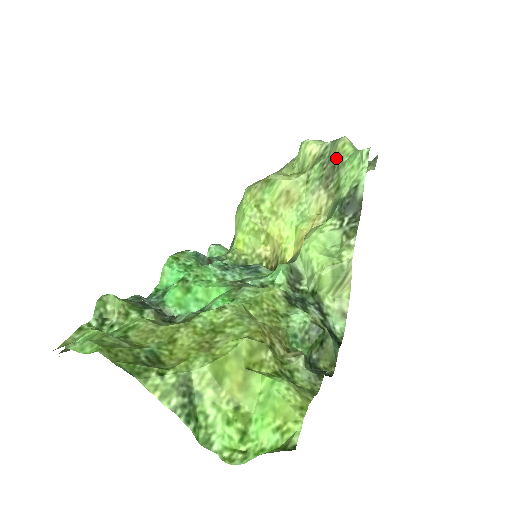
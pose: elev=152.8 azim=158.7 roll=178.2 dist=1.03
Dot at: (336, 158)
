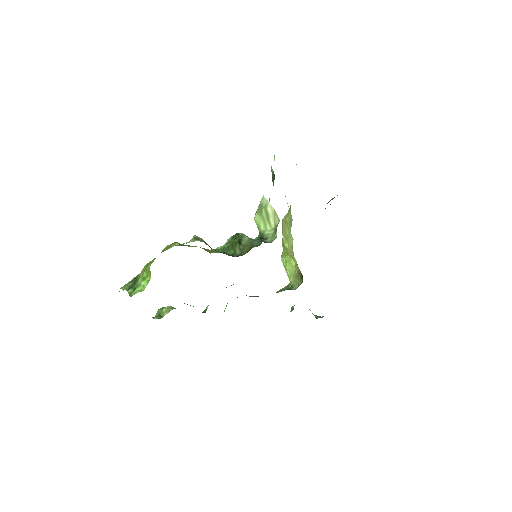
Dot at: occluded
